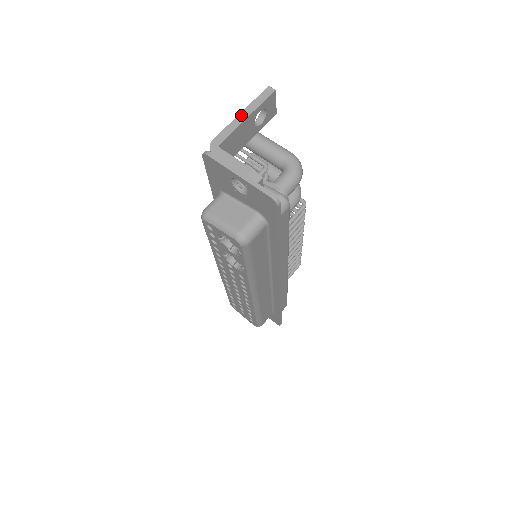
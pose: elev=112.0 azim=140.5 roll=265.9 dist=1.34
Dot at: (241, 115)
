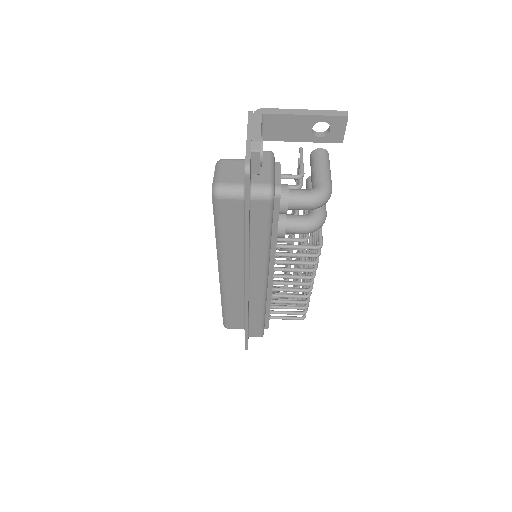
Dot at: (303, 110)
